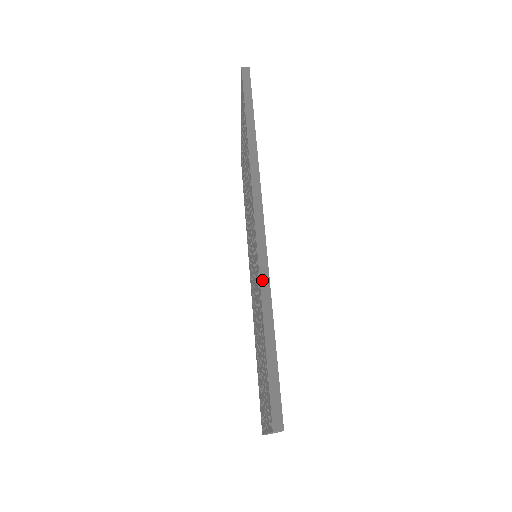
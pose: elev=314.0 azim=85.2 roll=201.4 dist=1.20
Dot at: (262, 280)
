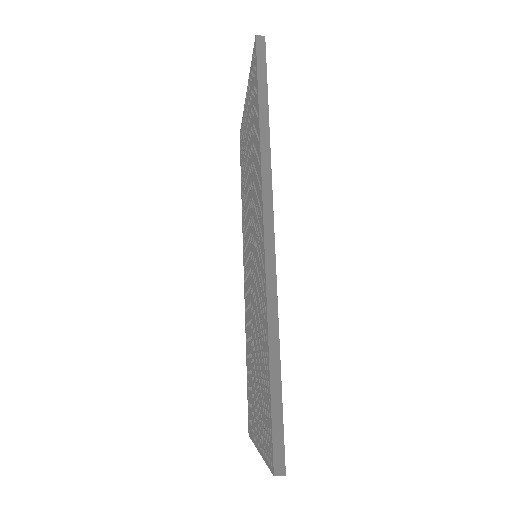
Dot at: (269, 305)
